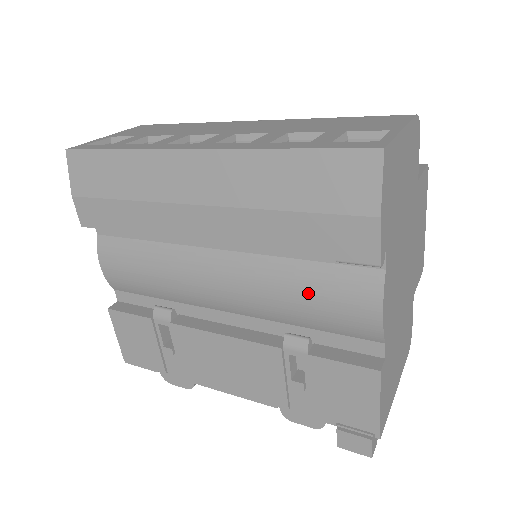
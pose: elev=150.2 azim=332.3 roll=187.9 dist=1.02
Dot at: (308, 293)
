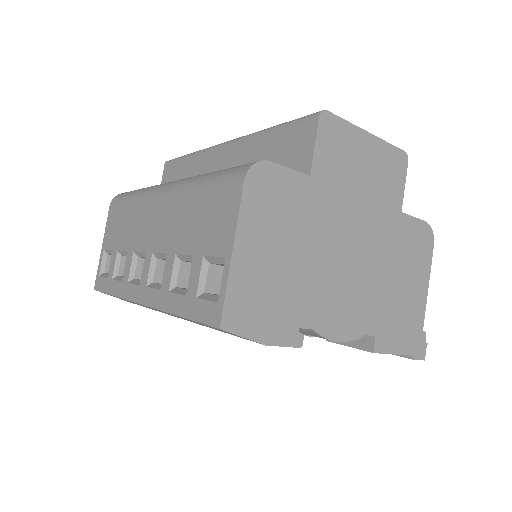
Dot at: occluded
